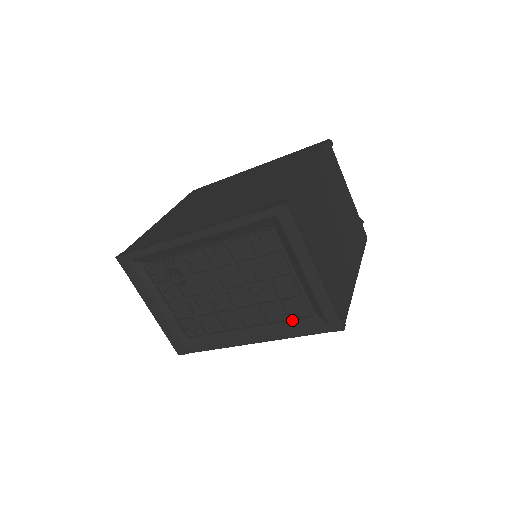
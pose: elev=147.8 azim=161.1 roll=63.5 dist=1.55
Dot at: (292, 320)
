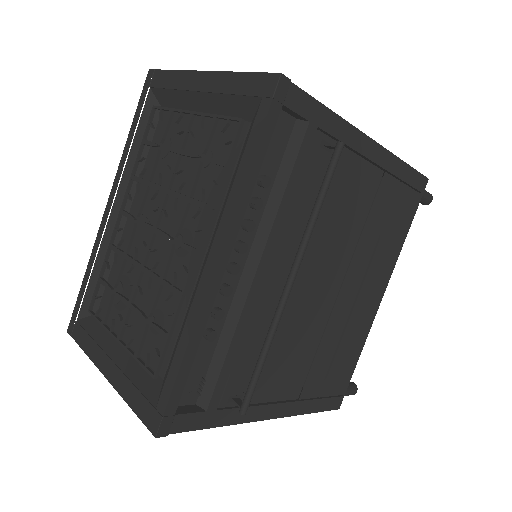
Dot at: (227, 157)
